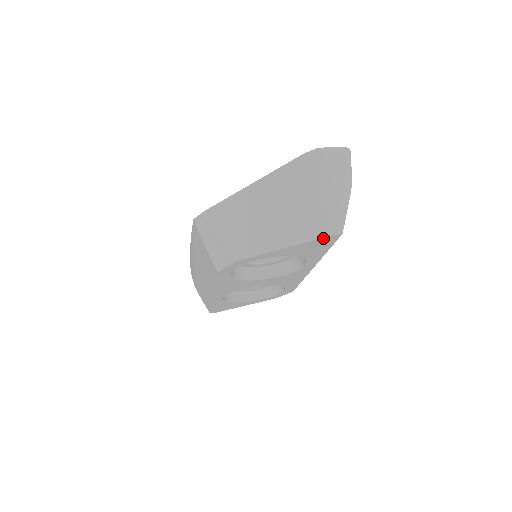
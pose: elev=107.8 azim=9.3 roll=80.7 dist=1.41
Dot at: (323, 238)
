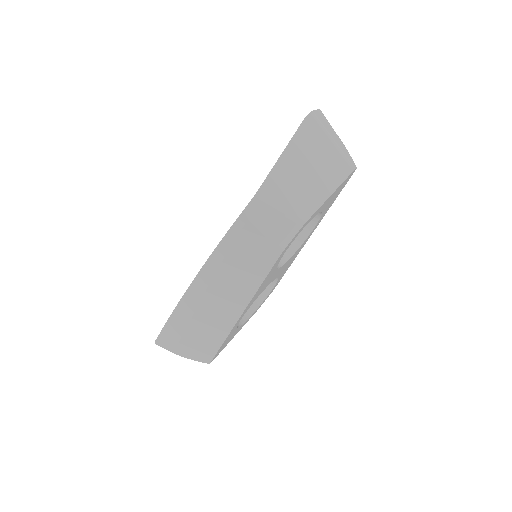
Dot at: (349, 176)
